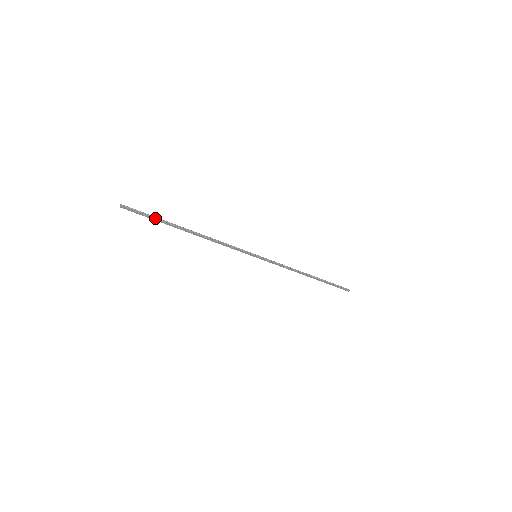
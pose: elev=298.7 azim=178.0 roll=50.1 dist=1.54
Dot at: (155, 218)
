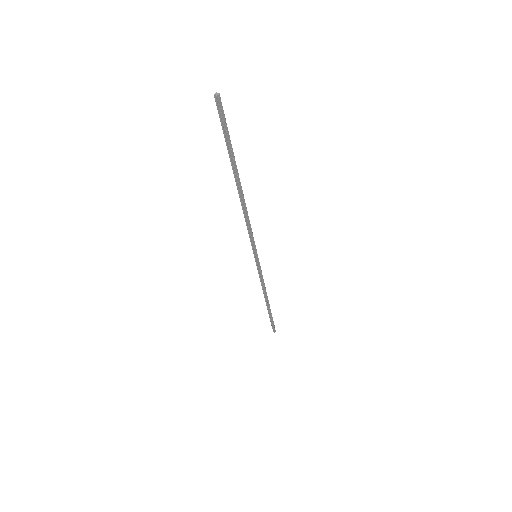
Dot at: (230, 142)
